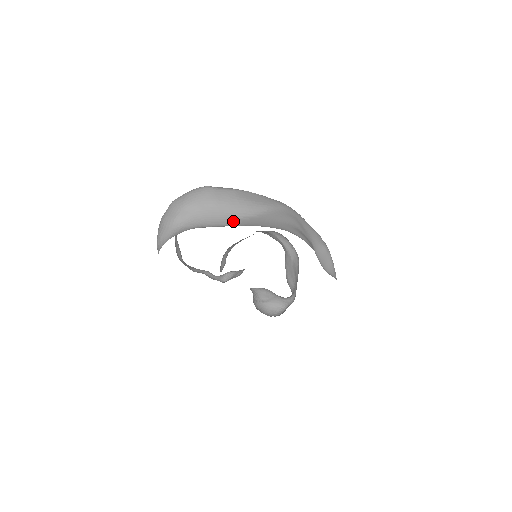
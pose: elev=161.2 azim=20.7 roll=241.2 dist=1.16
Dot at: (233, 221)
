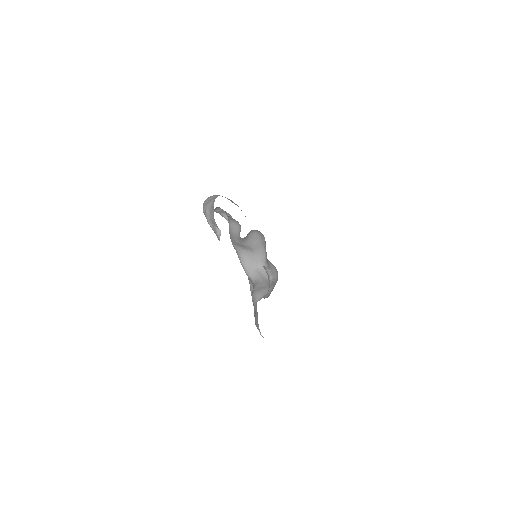
Dot at: occluded
